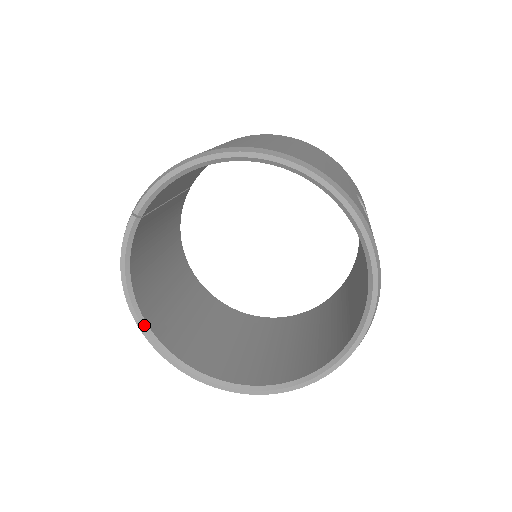
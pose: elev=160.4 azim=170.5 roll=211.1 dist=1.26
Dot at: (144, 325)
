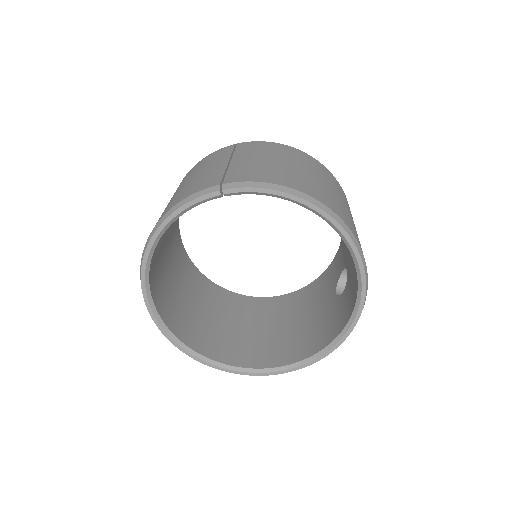
Dot at: (148, 261)
